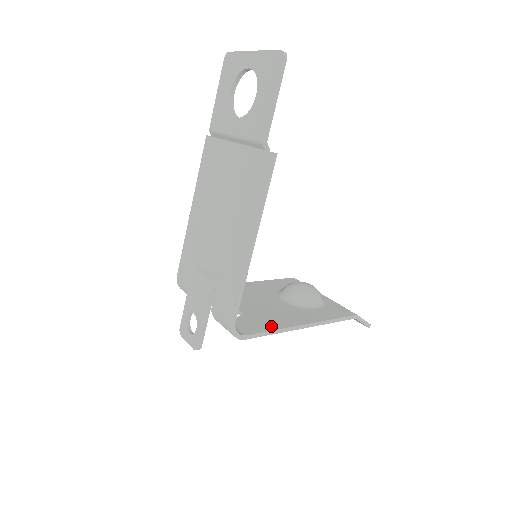
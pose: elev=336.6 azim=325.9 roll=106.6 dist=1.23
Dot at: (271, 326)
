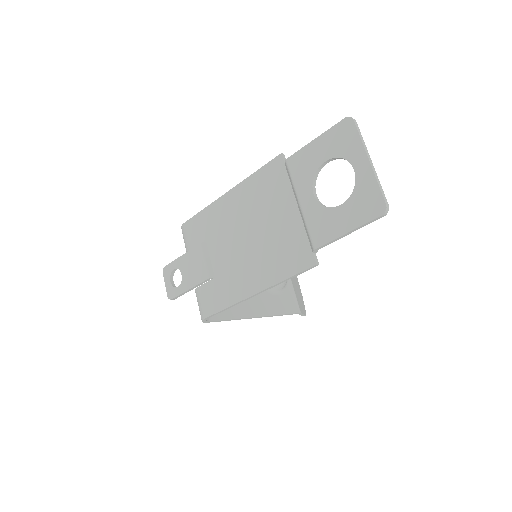
Dot at: (234, 313)
